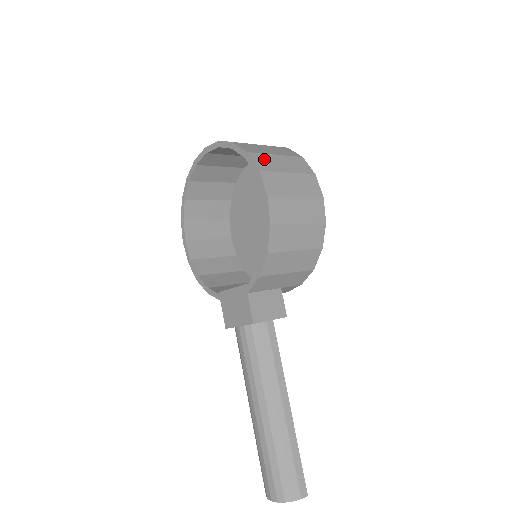
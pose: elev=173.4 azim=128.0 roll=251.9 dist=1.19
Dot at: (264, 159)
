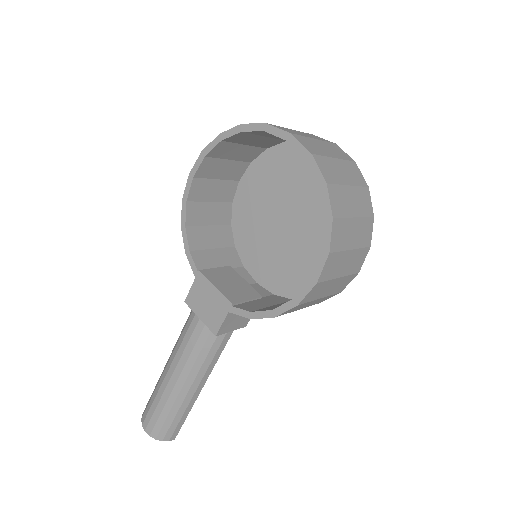
Dot at: (342, 229)
